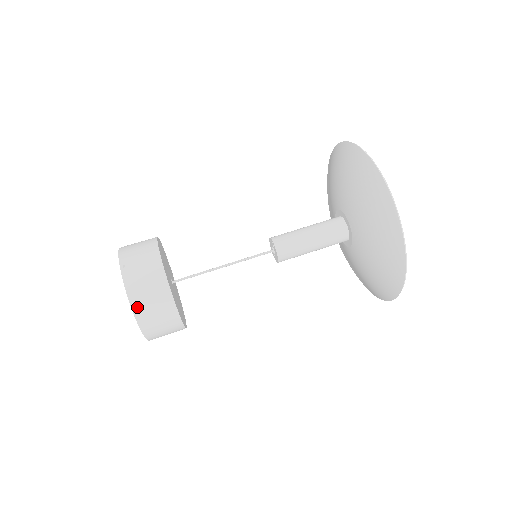
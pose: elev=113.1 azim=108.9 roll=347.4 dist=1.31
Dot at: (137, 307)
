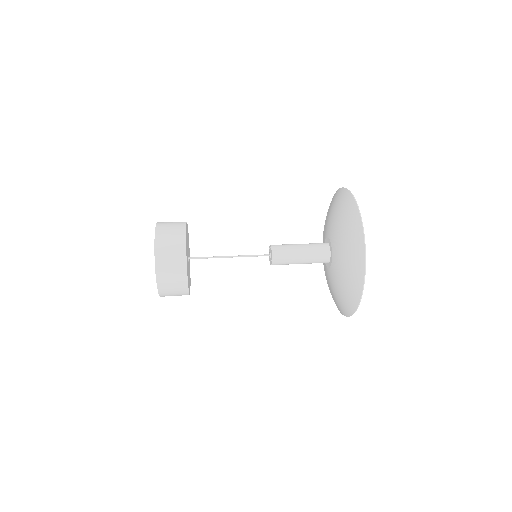
Dot at: (159, 228)
